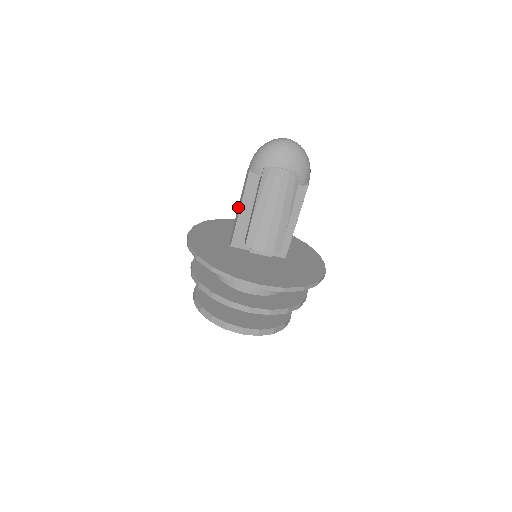
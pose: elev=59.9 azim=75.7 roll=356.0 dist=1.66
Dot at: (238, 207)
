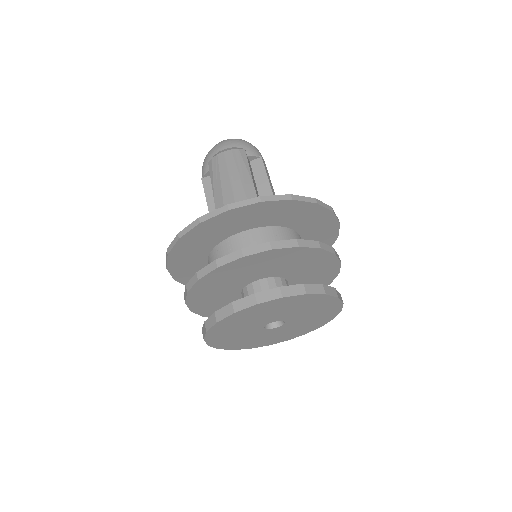
Dot at: occluded
